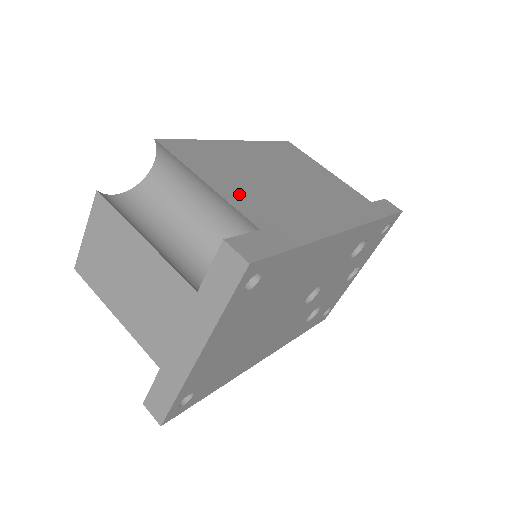
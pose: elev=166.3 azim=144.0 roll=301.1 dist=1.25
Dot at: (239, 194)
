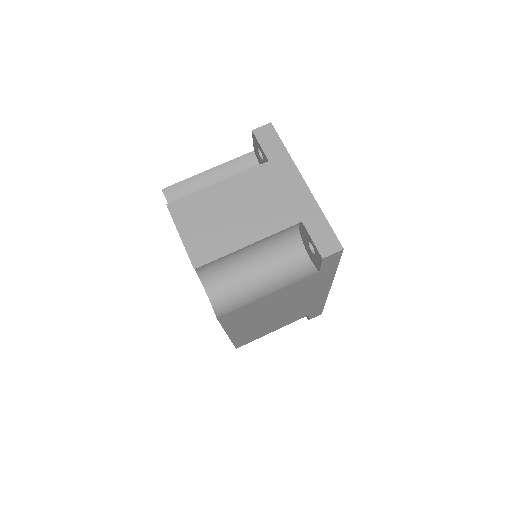
Dot at: occluded
